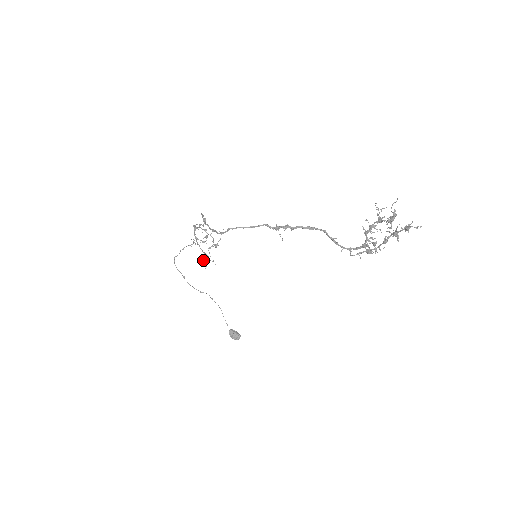
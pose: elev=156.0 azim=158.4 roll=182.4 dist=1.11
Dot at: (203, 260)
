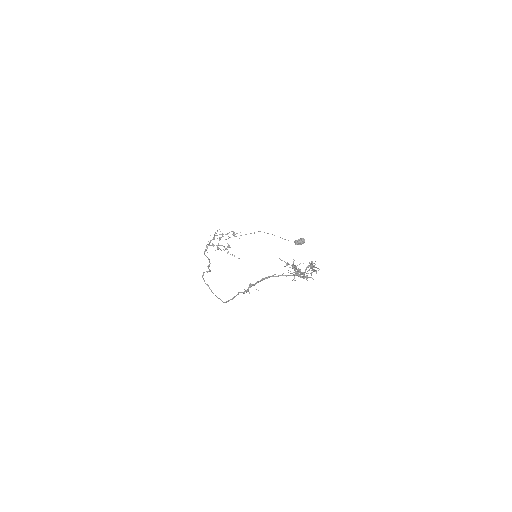
Dot at: occluded
